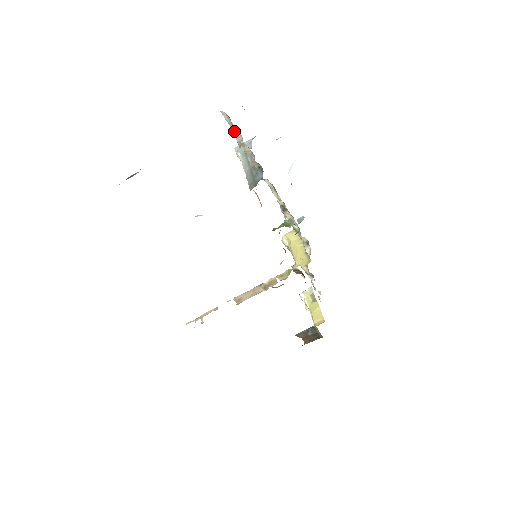
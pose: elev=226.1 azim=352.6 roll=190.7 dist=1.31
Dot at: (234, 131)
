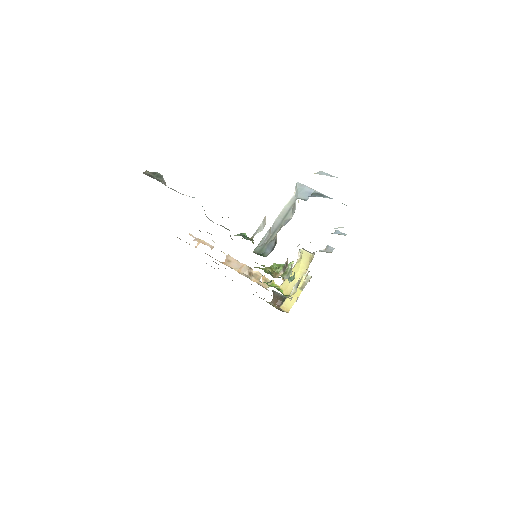
Dot at: occluded
